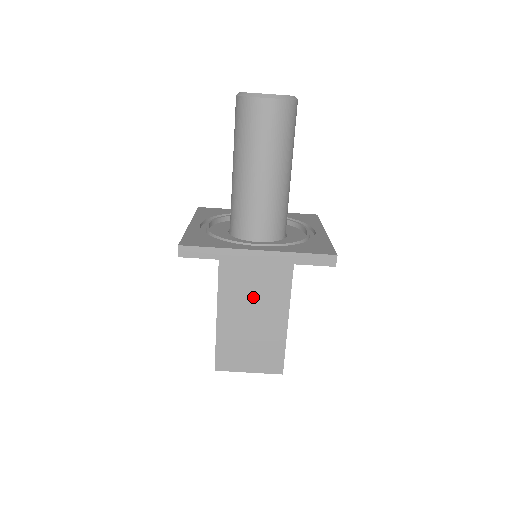
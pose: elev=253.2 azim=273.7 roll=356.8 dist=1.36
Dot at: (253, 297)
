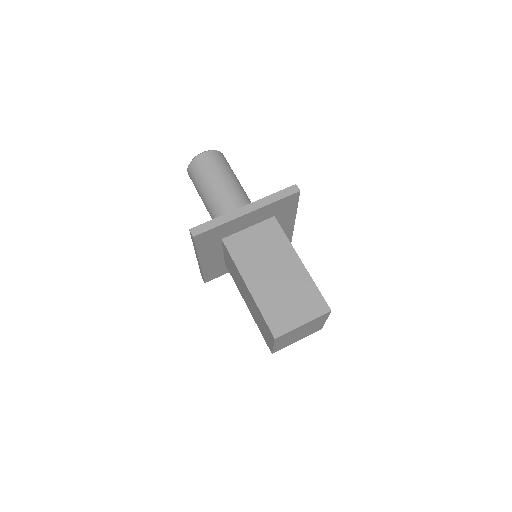
Dot at: (266, 261)
